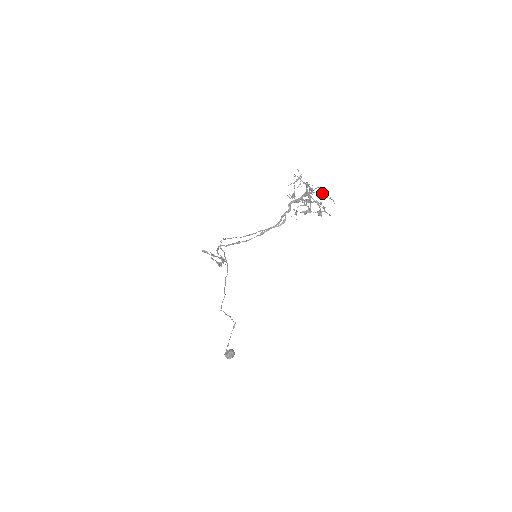
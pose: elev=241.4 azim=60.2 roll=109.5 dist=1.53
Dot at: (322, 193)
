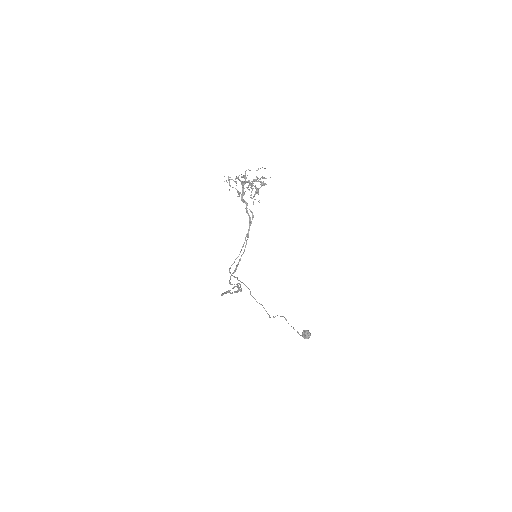
Dot at: occluded
